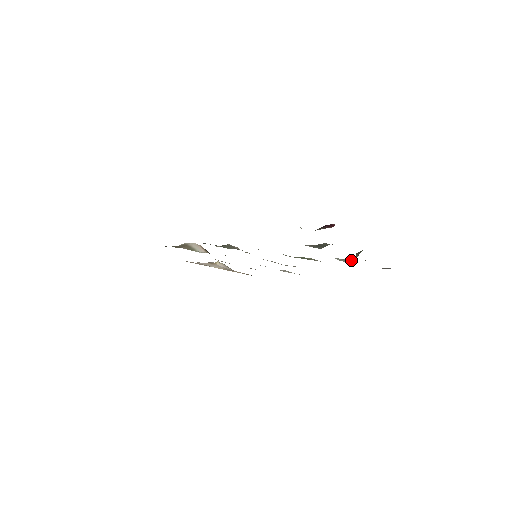
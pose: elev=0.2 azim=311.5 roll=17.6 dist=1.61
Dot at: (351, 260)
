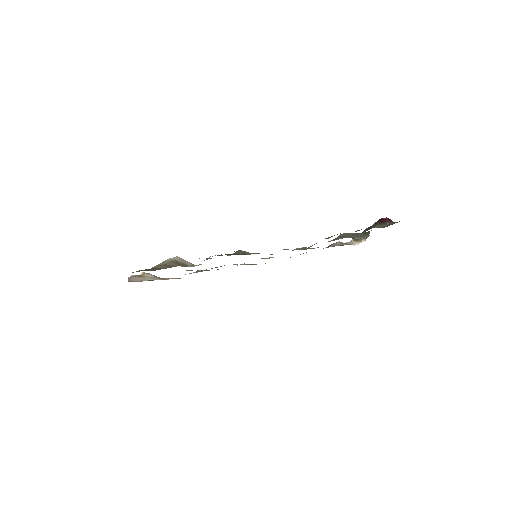
Dot at: (352, 243)
